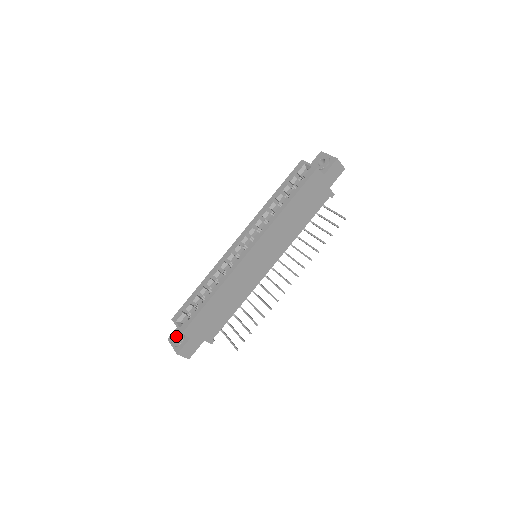
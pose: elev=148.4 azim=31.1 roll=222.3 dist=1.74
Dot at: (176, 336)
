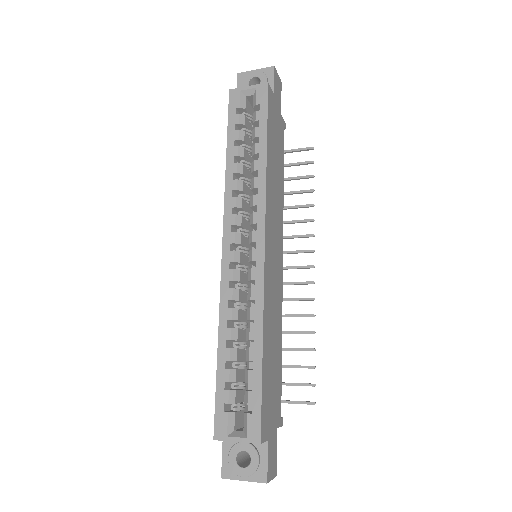
Dot at: (236, 460)
